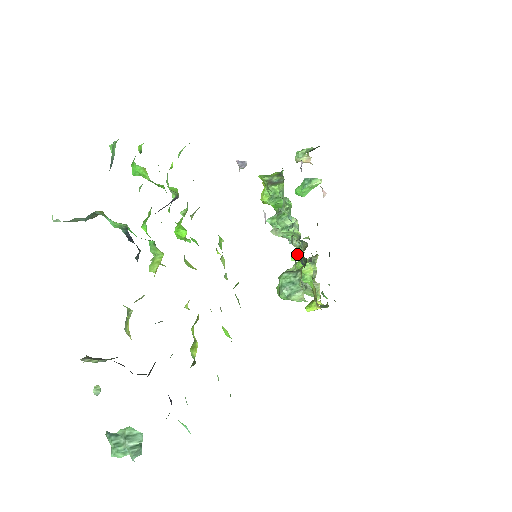
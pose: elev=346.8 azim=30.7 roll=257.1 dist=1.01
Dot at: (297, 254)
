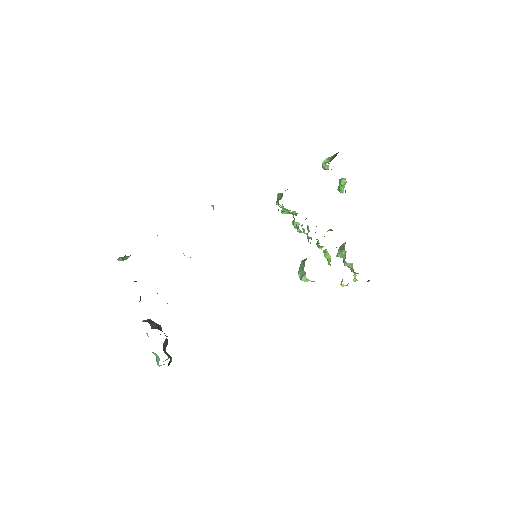
Dot at: (317, 245)
